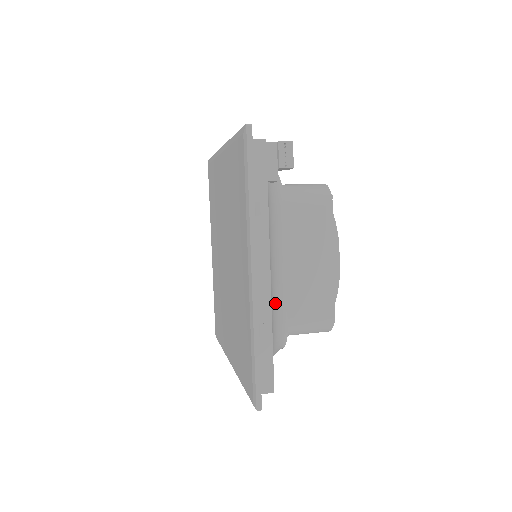
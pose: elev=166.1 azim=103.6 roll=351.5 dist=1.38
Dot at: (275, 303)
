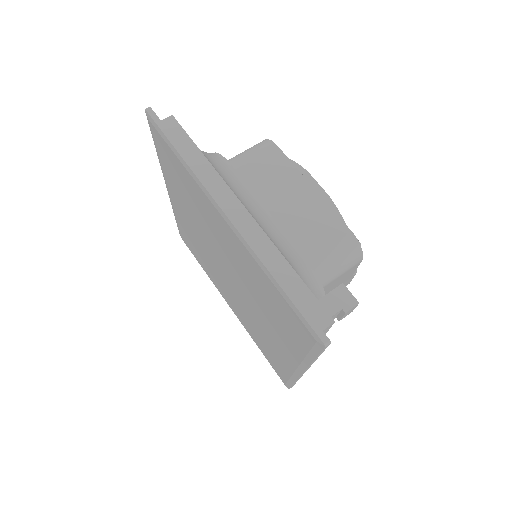
Dot at: occluded
